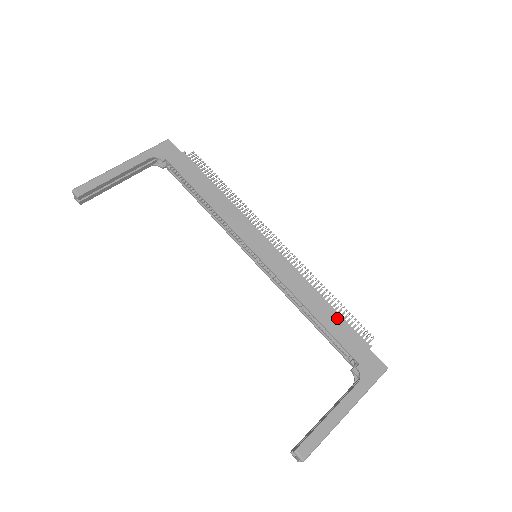
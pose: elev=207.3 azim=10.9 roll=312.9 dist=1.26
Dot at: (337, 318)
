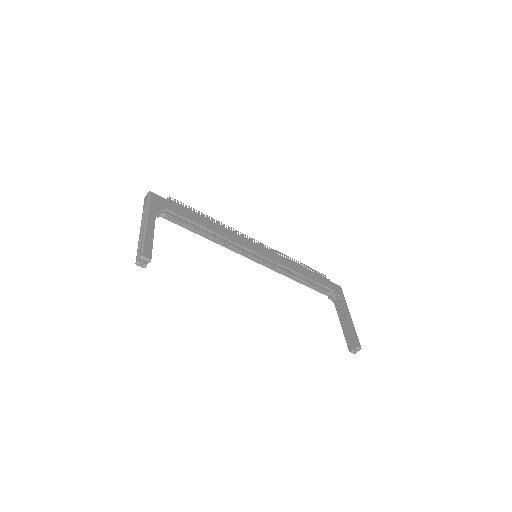
Dot at: (311, 272)
